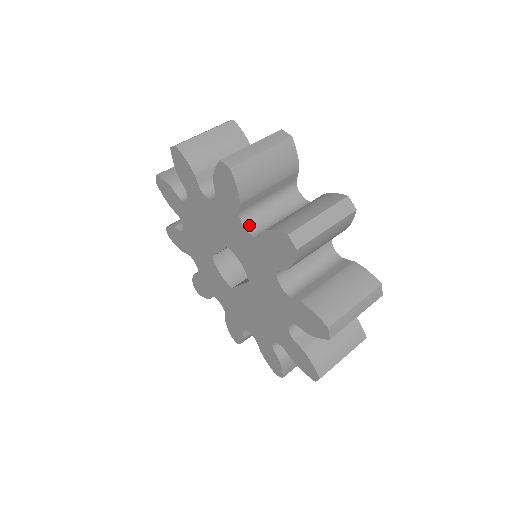
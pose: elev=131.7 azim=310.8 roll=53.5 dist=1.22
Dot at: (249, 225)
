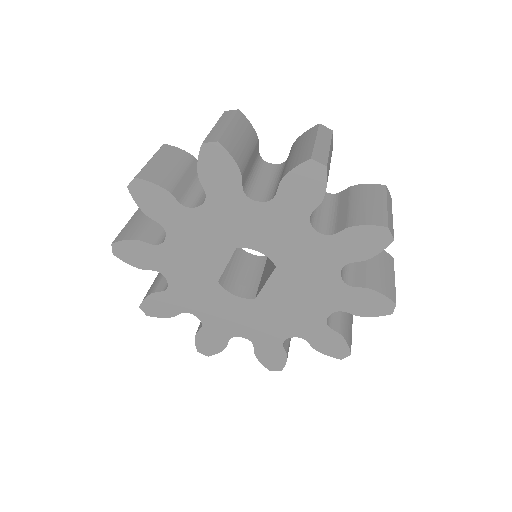
Dot at: (256, 197)
